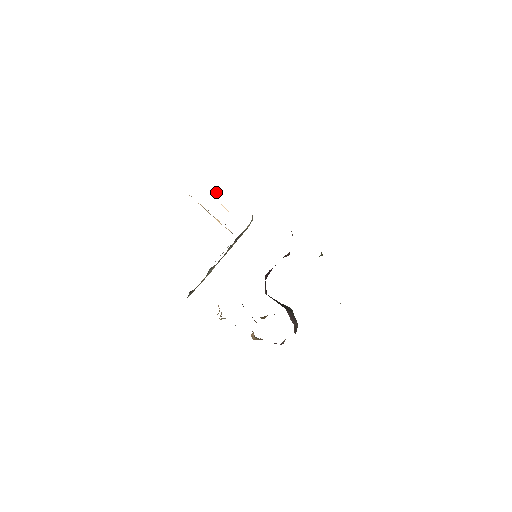
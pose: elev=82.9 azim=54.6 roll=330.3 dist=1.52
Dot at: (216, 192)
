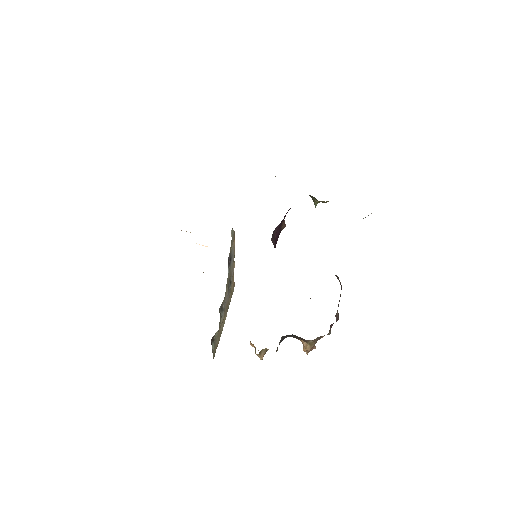
Dot at: occluded
